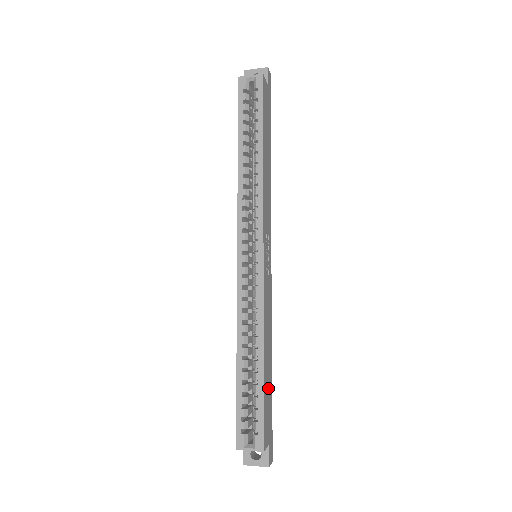
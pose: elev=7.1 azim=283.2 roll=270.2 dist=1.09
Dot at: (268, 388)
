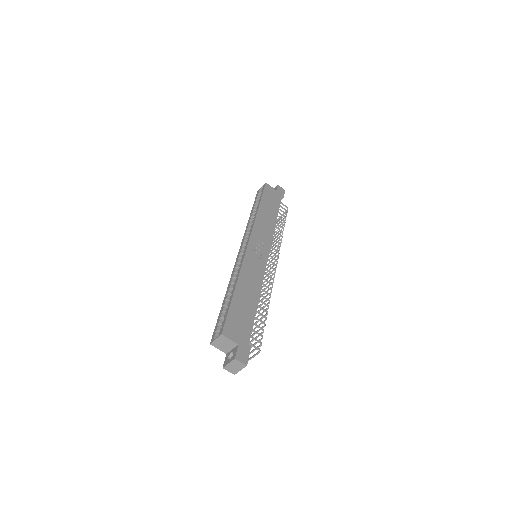
Dot at: (244, 312)
